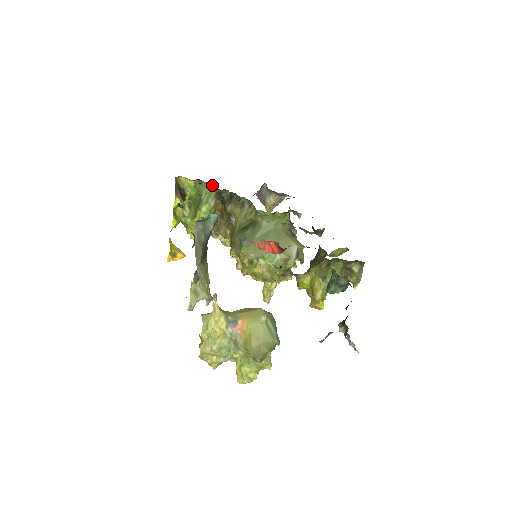
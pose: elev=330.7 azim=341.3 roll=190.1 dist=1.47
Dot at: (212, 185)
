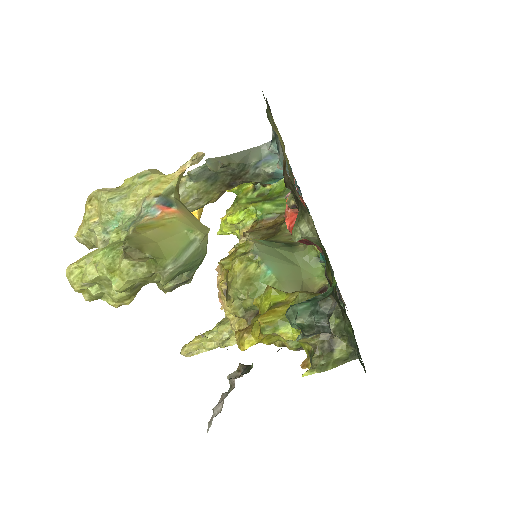
Dot at: occluded
